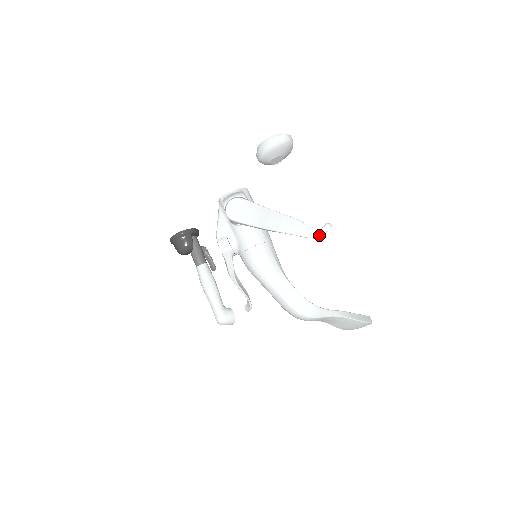
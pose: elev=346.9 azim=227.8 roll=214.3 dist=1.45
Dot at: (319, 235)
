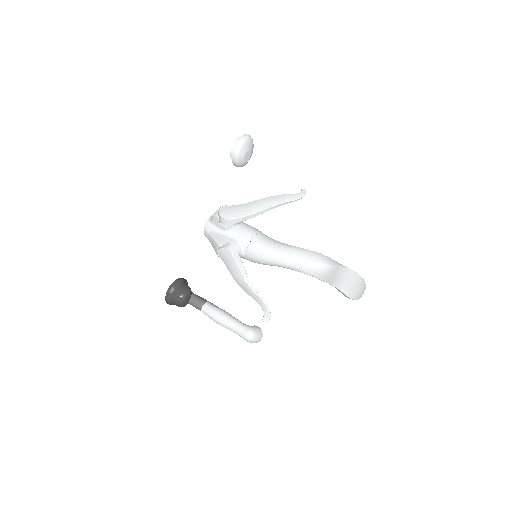
Dot at: (302, 195)
